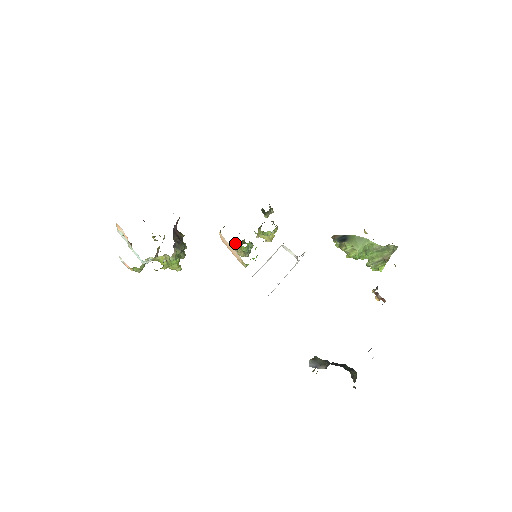
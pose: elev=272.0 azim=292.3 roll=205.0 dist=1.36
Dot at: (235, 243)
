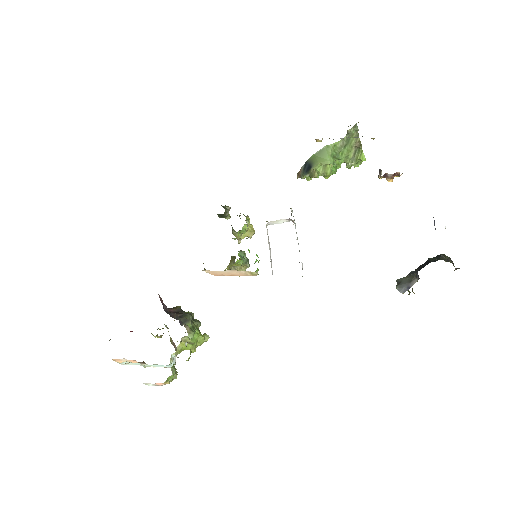
Dot at: (228, 267)
